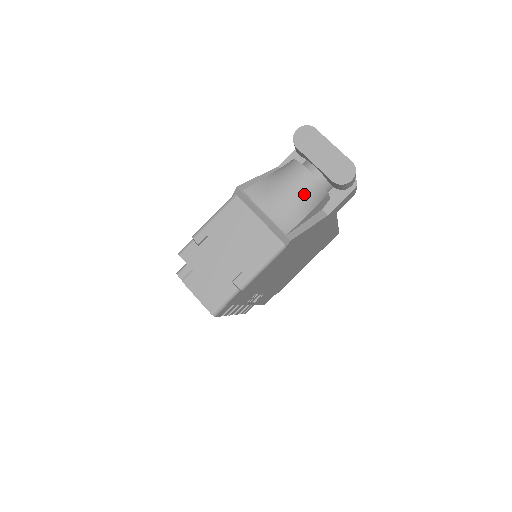
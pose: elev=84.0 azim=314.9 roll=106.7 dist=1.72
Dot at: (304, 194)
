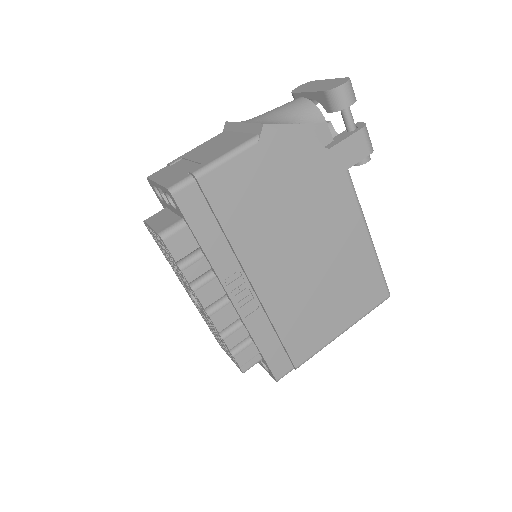
Dot at: (293, 109)
